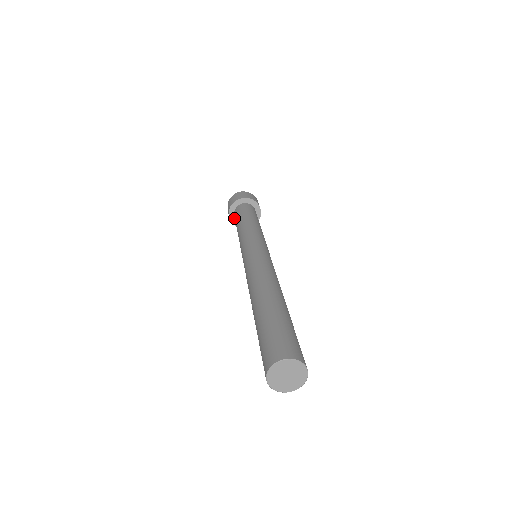
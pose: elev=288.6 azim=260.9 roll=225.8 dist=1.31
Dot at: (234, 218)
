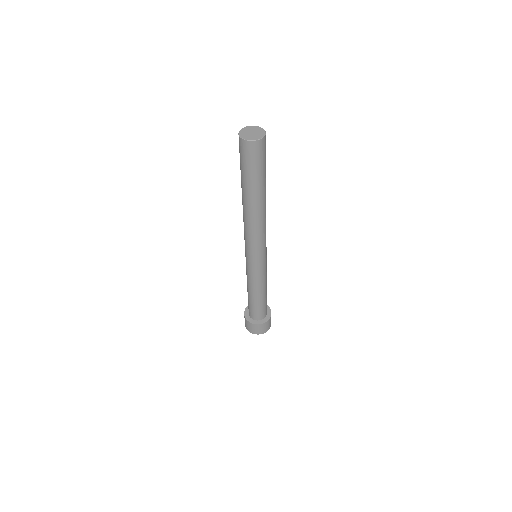
Dot at: (248, 315)
